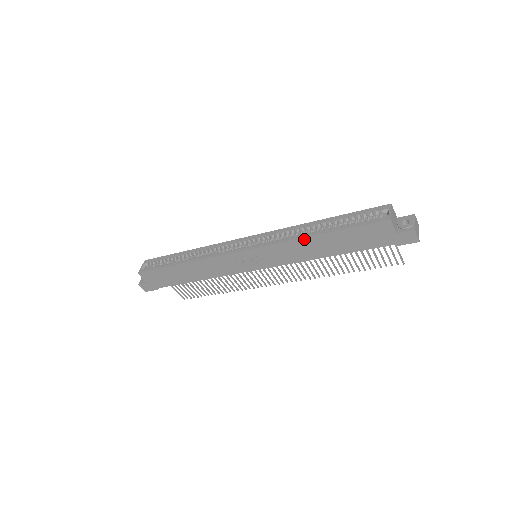
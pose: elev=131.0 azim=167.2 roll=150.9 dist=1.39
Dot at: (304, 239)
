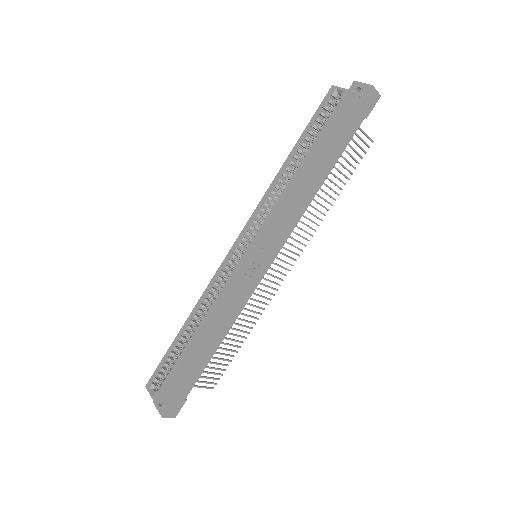
Dot at: (293, 184)
